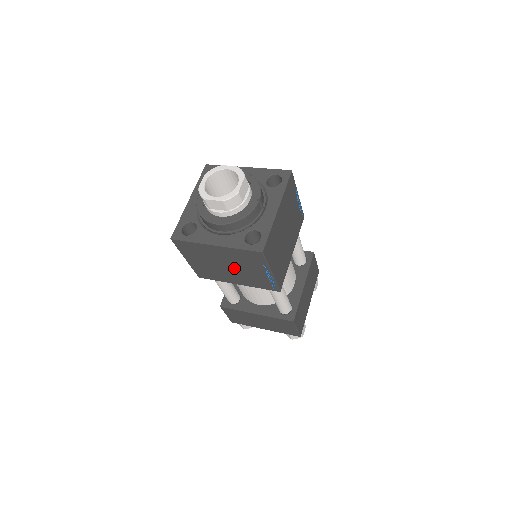
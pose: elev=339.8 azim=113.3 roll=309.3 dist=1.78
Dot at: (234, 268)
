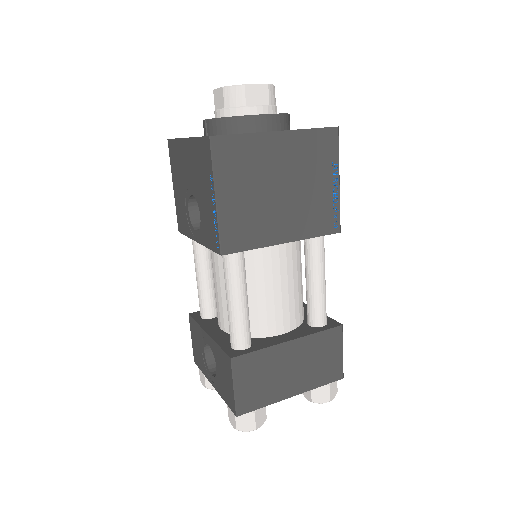
Dot at: (291, 190)
